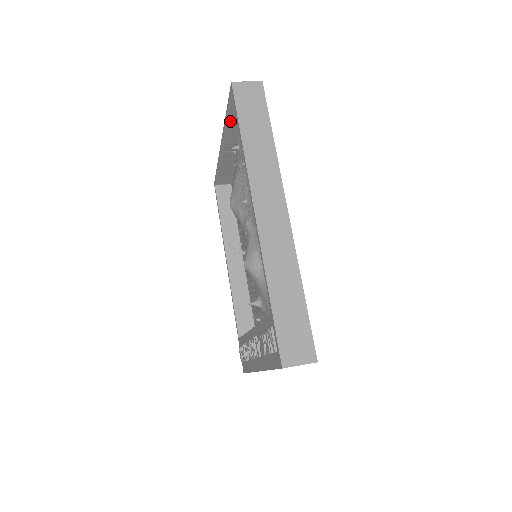
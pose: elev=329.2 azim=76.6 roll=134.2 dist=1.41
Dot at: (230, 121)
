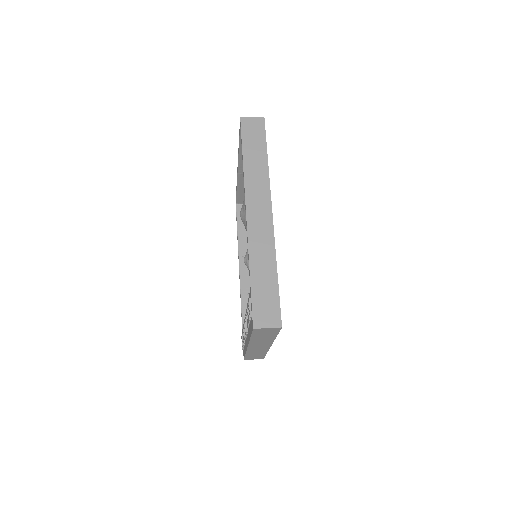
Dot at: occluded
